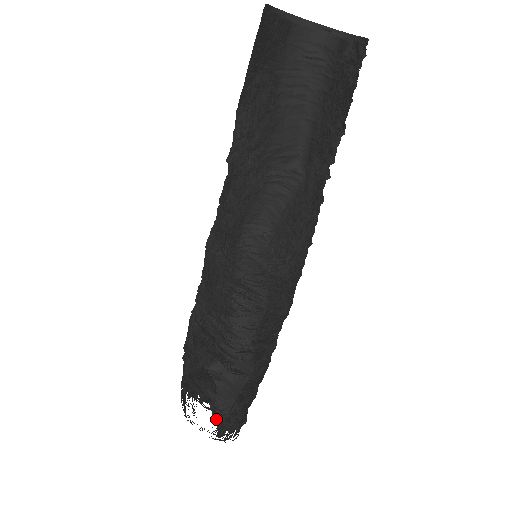
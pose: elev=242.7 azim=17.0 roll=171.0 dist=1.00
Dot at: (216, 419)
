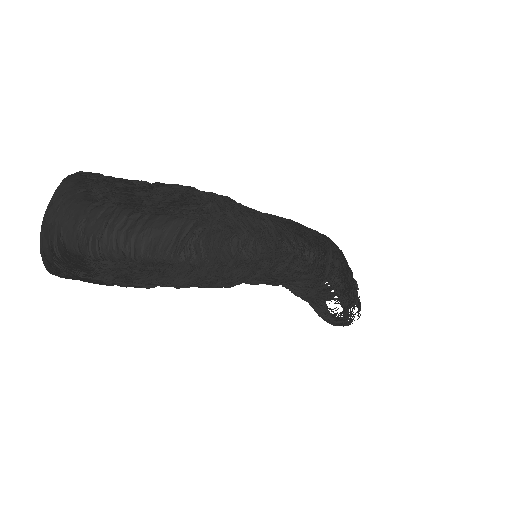
Dot at: occluded
